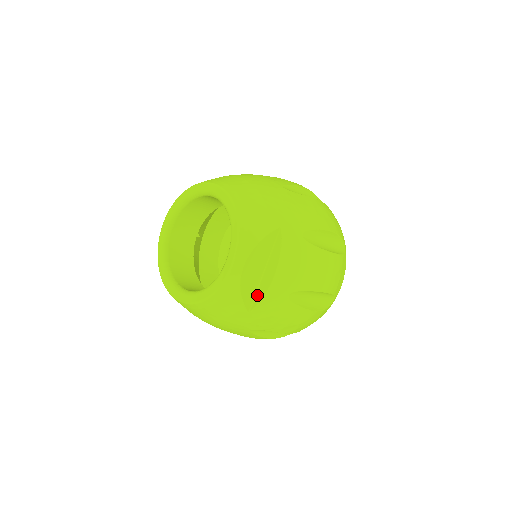
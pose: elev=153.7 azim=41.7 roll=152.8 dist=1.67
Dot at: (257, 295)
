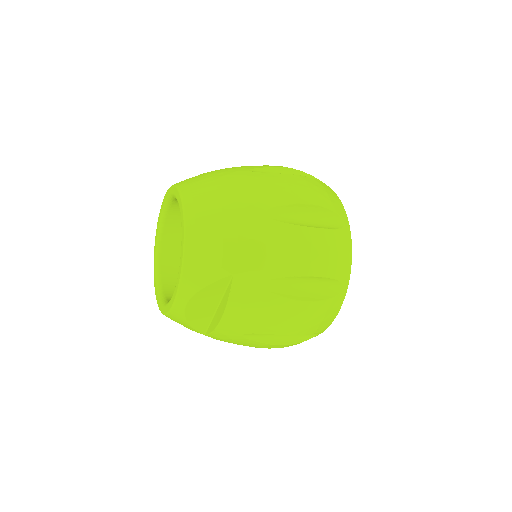
Dot at: (210, 325)
